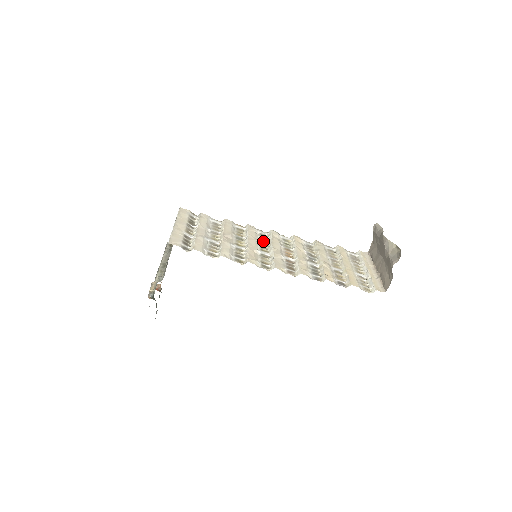
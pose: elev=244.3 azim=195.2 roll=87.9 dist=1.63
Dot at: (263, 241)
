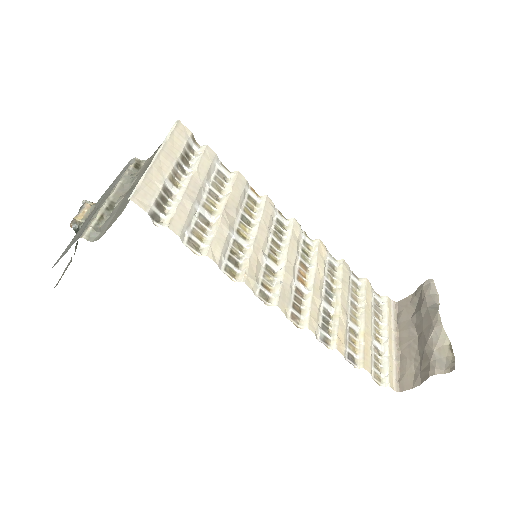
Dot at: (276, 236)
